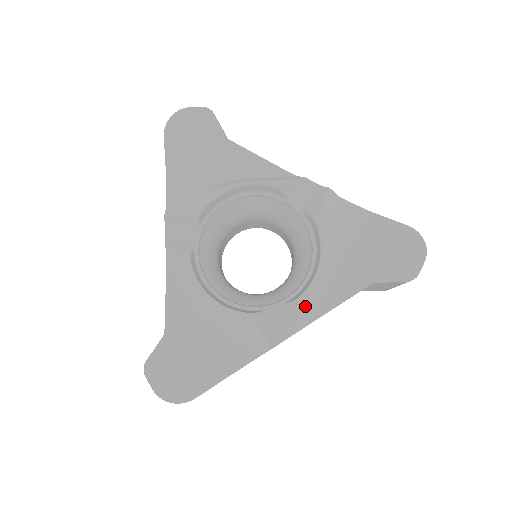
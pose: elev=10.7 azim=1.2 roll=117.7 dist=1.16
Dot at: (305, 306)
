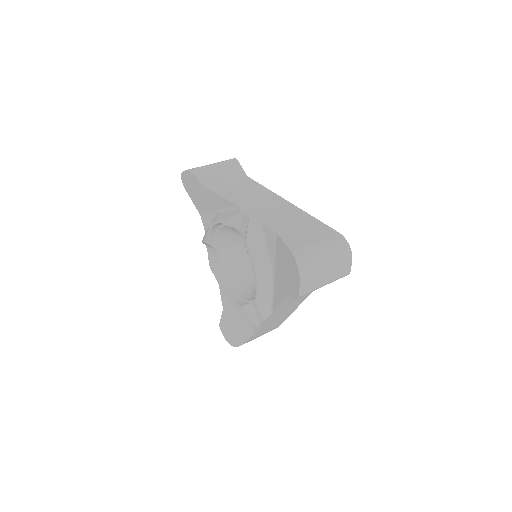
Dot at: (259, 305)
